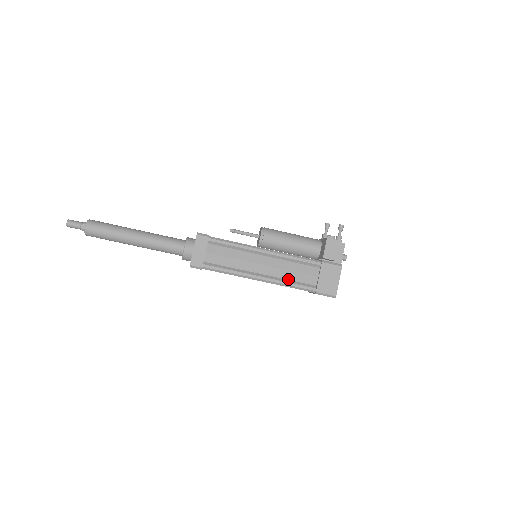
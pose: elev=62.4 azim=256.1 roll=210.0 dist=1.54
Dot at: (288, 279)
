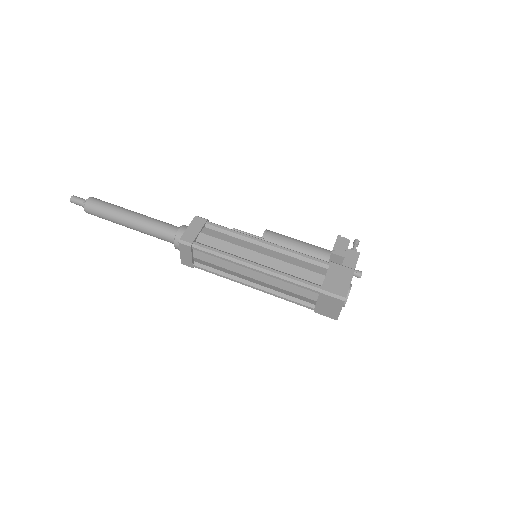
Dot at: (288, 273)
